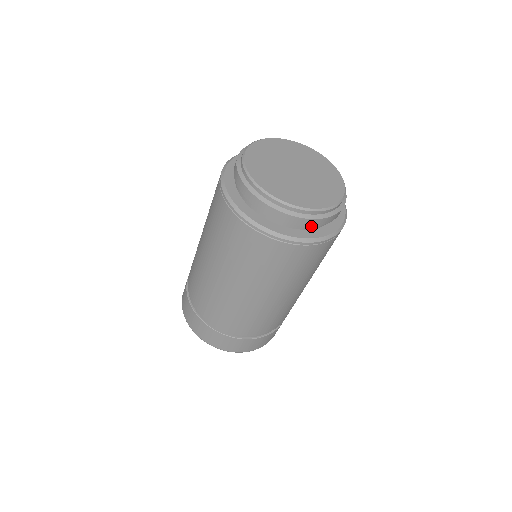
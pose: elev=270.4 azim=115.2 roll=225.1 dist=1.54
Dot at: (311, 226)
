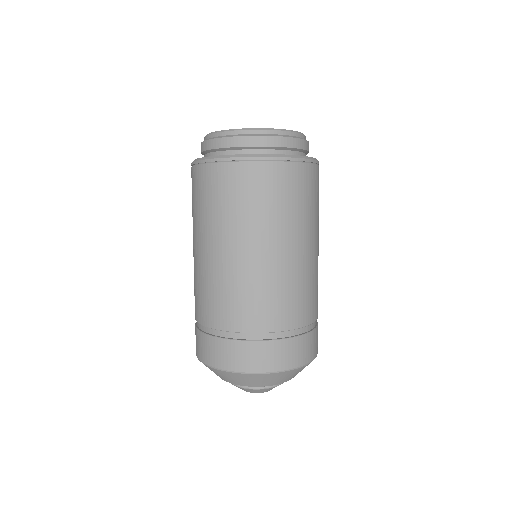
Dot at: (292, 147)
